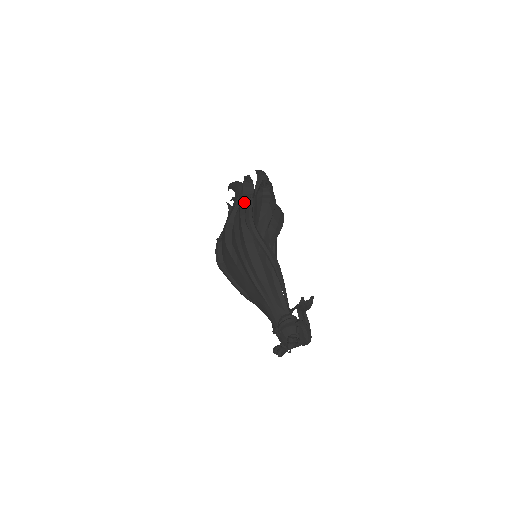
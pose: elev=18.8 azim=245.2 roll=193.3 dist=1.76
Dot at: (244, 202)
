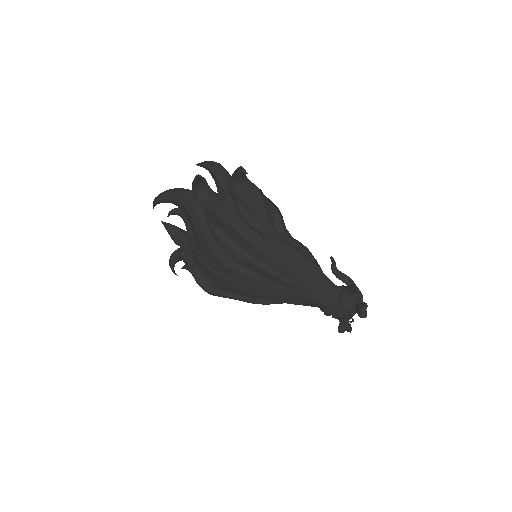
Dot at: (215, 207)
